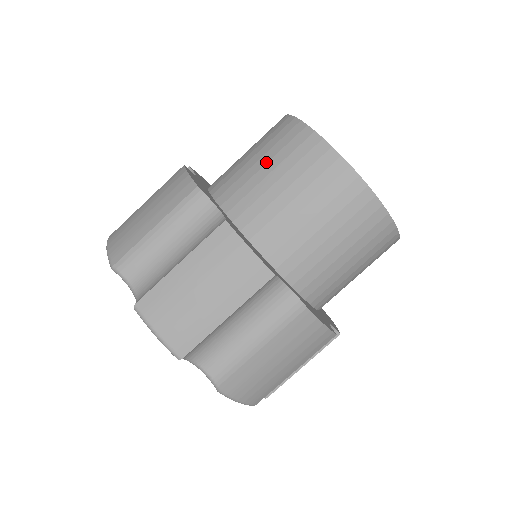
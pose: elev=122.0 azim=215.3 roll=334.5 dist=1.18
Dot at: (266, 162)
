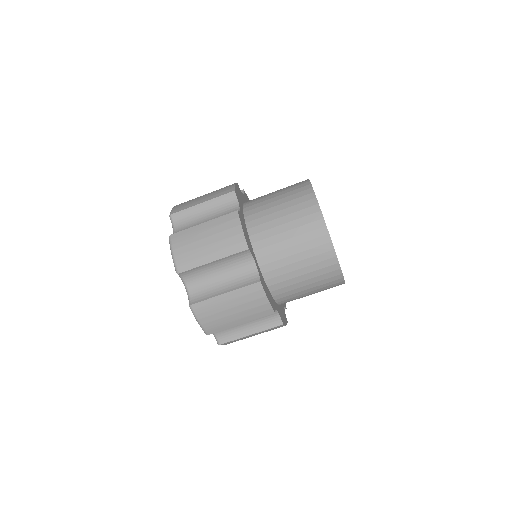
Dot at: (292, 237)
